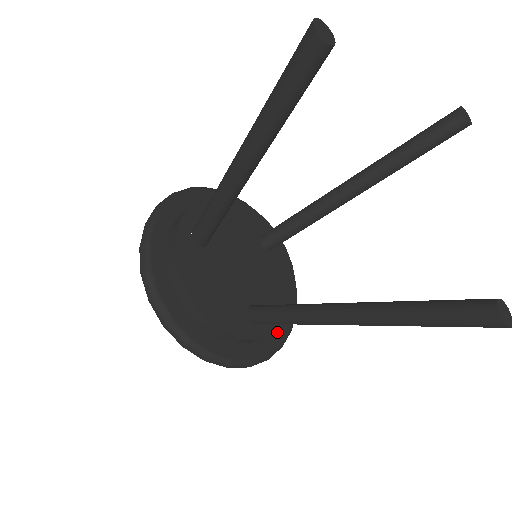
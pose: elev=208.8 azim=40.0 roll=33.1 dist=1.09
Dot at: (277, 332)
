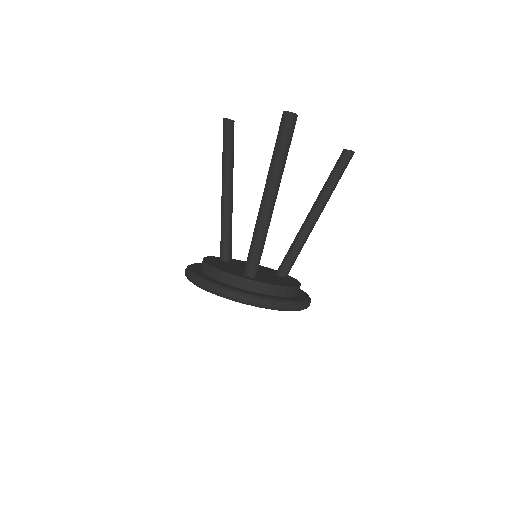
Dot at: (275, 297)
